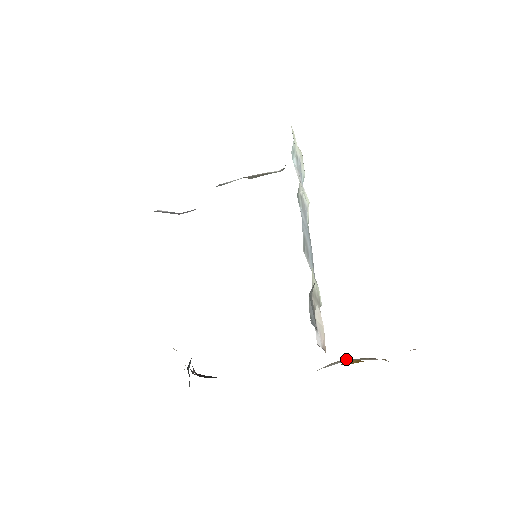
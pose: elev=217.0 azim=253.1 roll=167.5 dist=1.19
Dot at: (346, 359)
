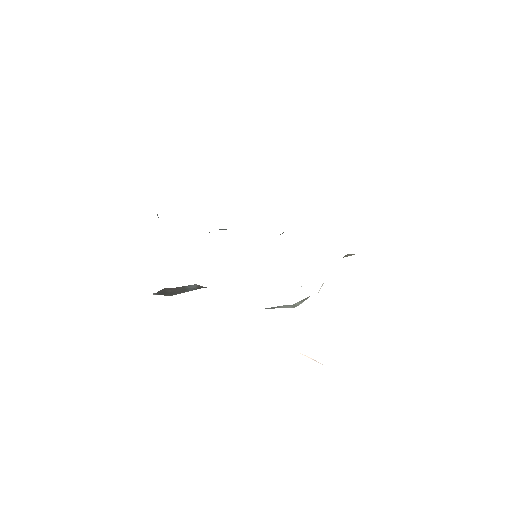
Dot at: occluded
